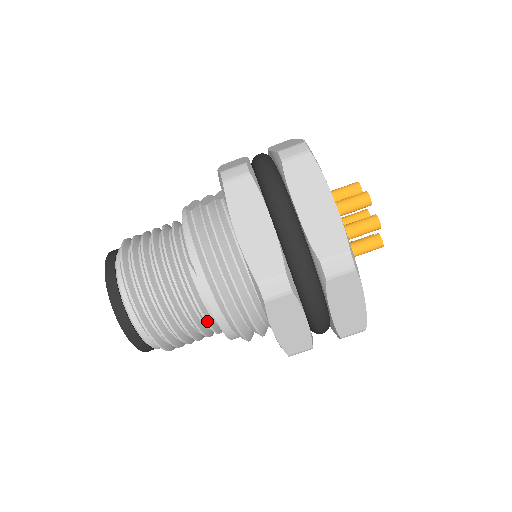
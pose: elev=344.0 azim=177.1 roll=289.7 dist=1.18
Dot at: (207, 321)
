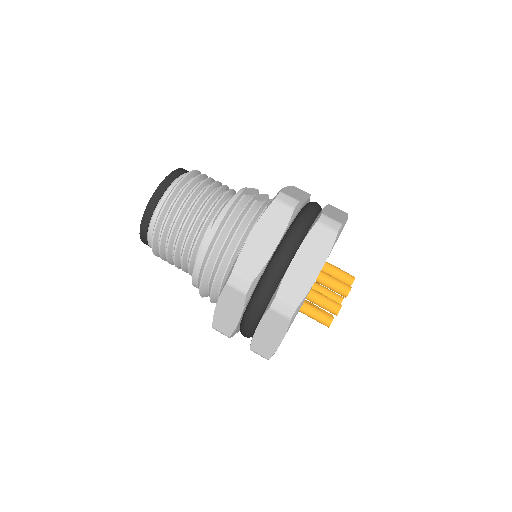
Dot at: (190, 261)
